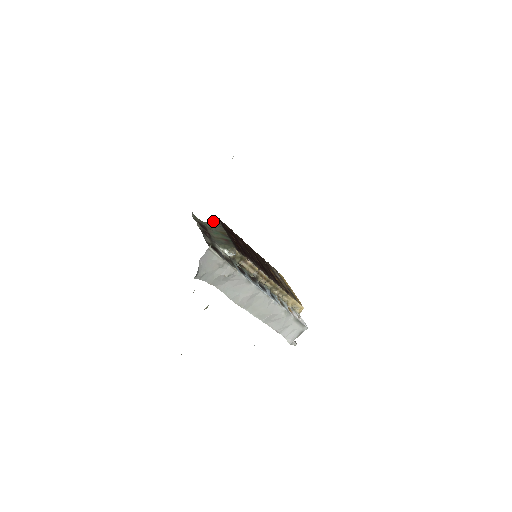
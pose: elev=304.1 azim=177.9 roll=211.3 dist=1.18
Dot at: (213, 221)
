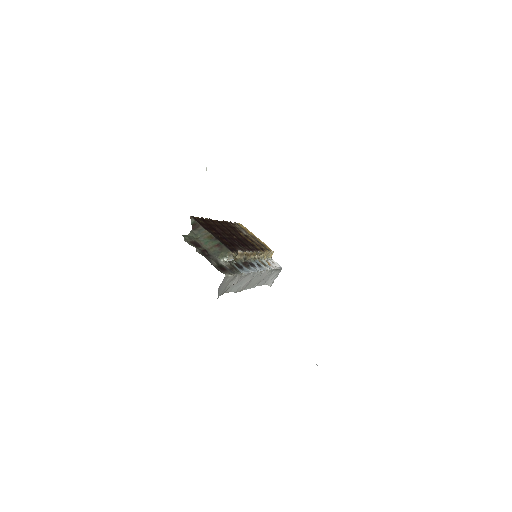
Dot at: (192, 225)
